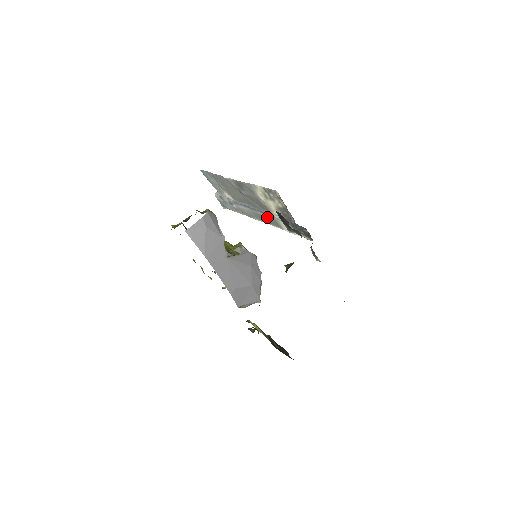
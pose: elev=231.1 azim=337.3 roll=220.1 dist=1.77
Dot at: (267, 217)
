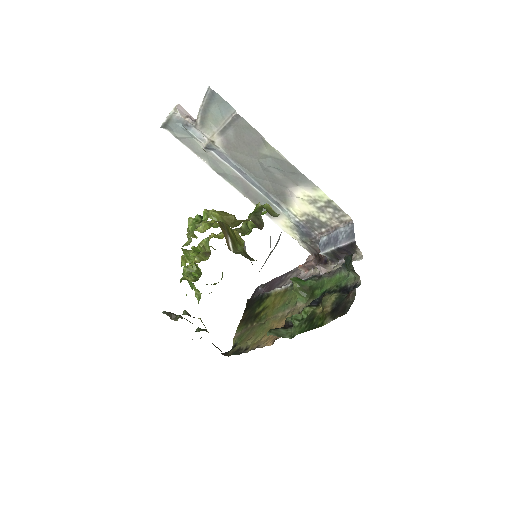
Dot at: (263, 199)
